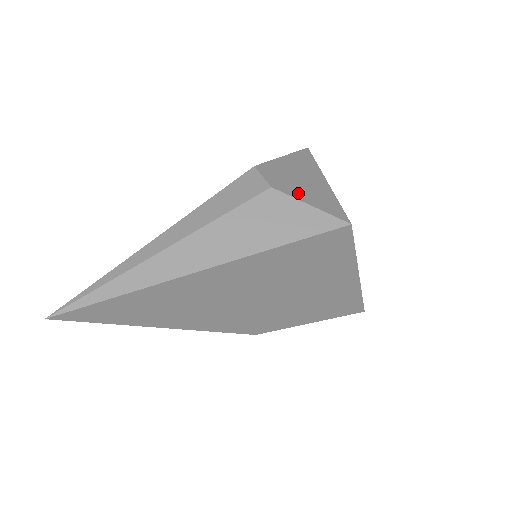
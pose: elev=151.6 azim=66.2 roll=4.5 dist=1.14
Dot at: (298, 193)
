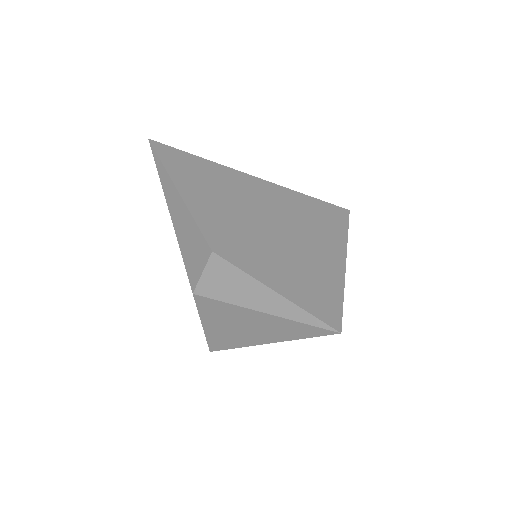
Dot at: occluded
